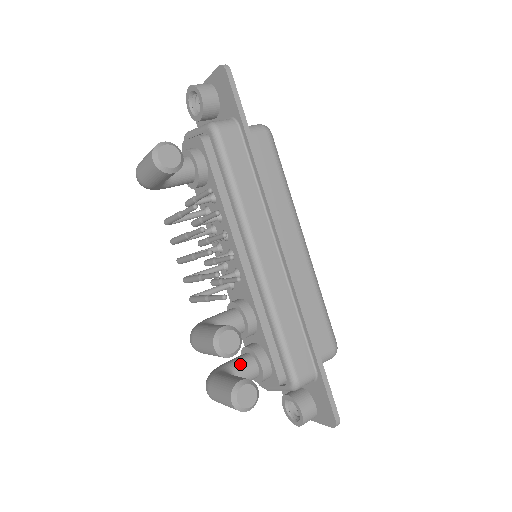
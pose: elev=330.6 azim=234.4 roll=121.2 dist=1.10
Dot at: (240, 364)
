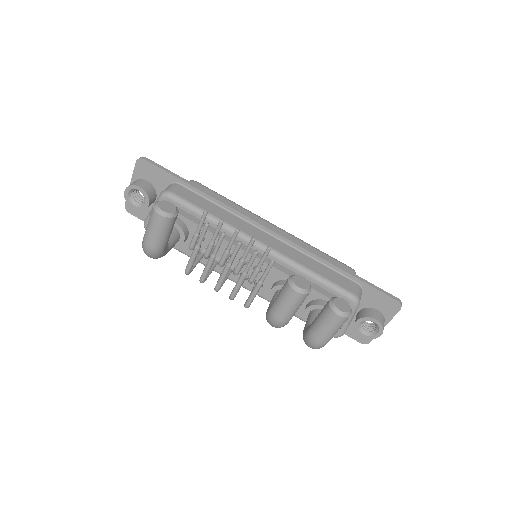
Dot at: (314, 318)
